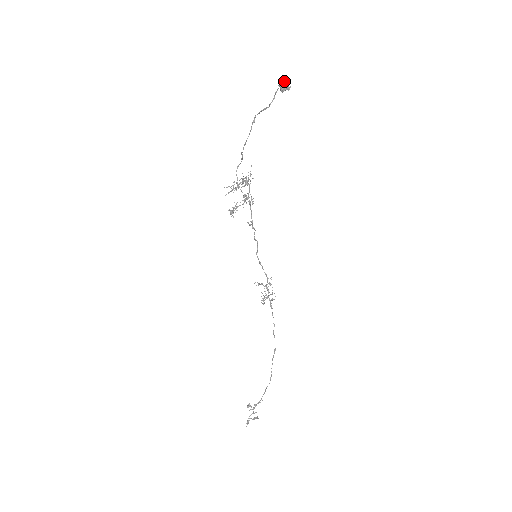
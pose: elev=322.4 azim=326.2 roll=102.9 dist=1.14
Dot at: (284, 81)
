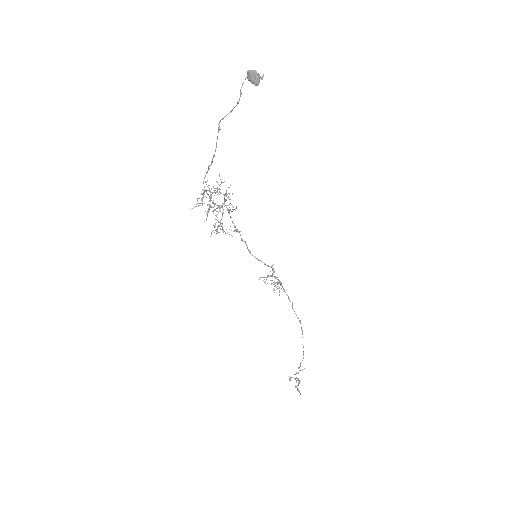
Dot at: (254, 72)
